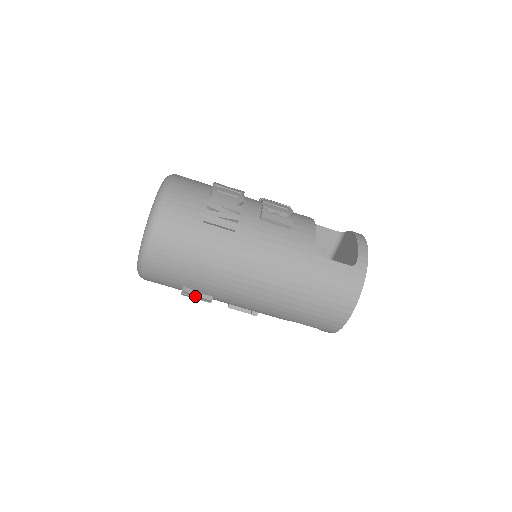
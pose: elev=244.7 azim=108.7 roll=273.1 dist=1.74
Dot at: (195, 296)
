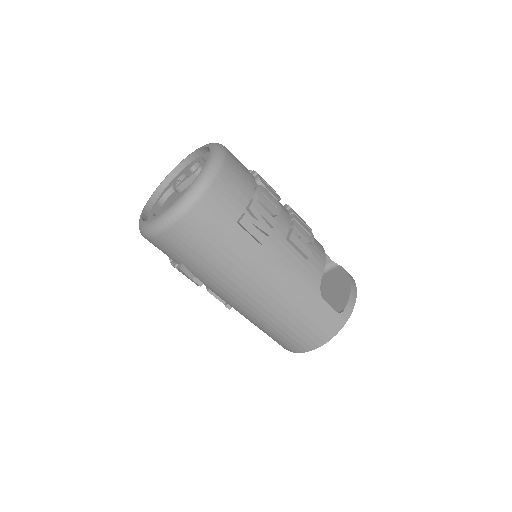
Dot at: (187, 276)
